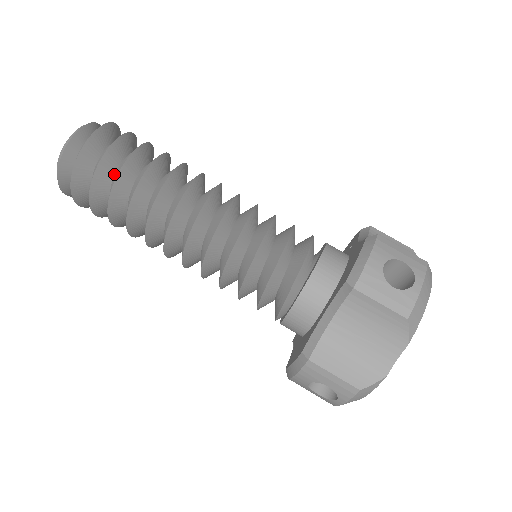
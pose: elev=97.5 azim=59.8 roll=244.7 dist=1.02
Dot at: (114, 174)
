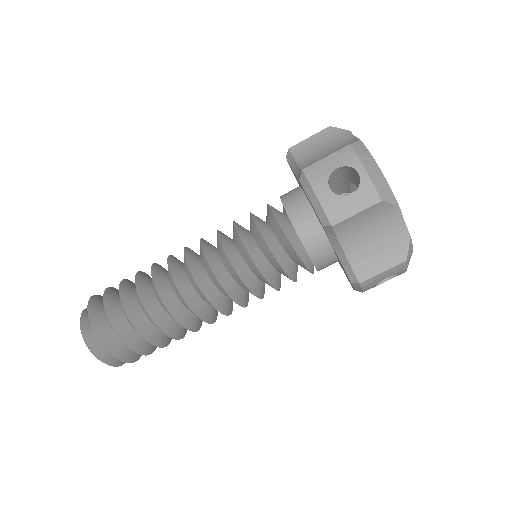
Dot at: (132, 327)
